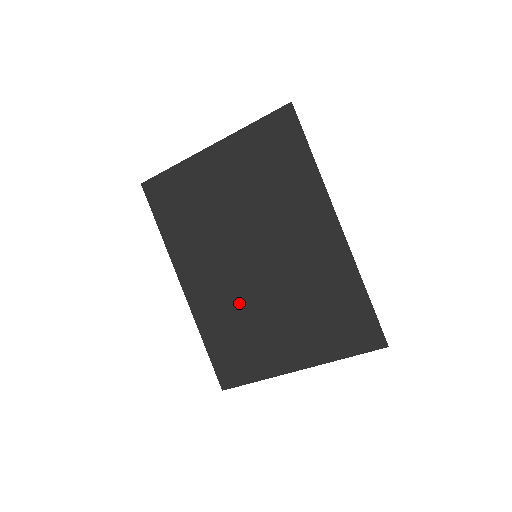
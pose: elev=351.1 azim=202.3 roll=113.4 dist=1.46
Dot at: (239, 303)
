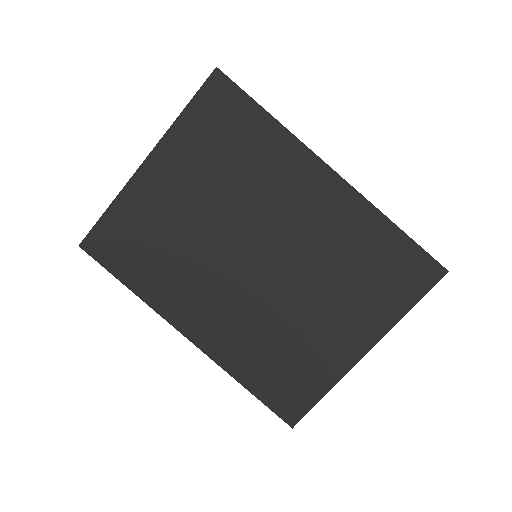
Dot at: (264, 318)
